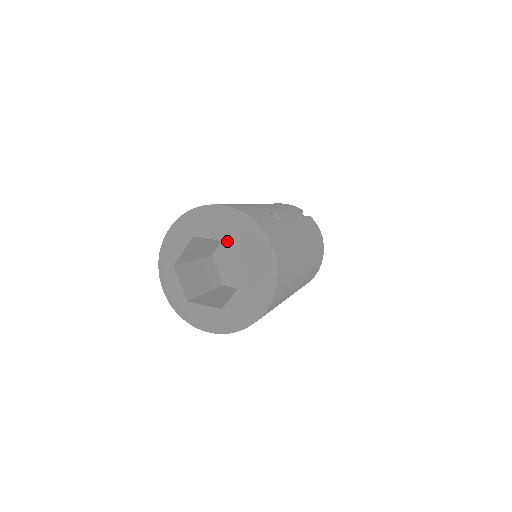
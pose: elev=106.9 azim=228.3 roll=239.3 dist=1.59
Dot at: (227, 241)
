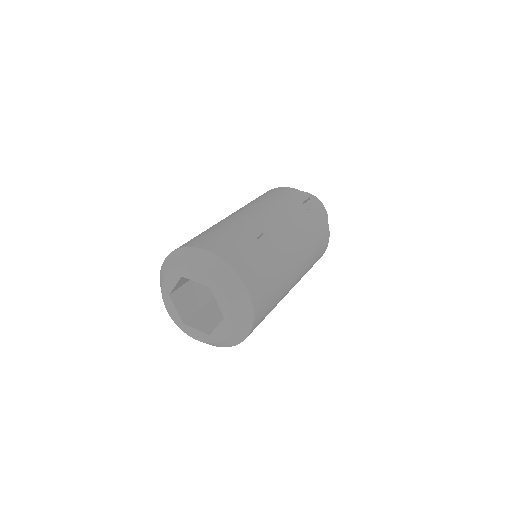
Dot at: (208, 286)
